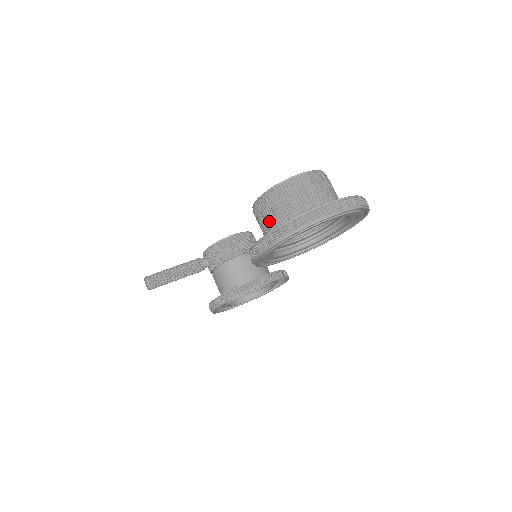
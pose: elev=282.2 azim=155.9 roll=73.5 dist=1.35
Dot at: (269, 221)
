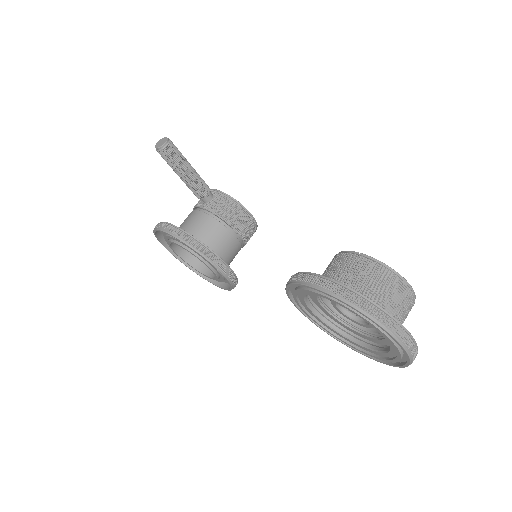
Dot at: (356, 281)
